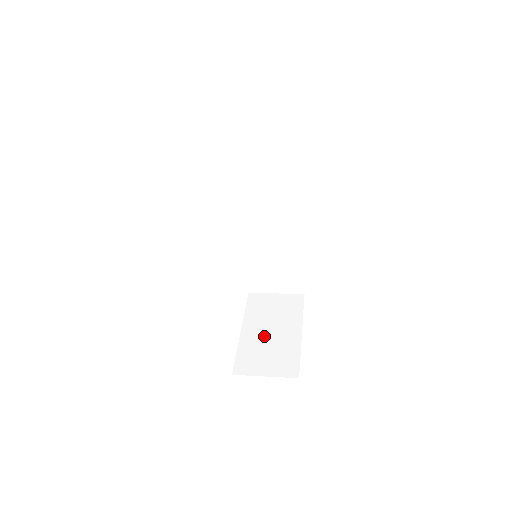
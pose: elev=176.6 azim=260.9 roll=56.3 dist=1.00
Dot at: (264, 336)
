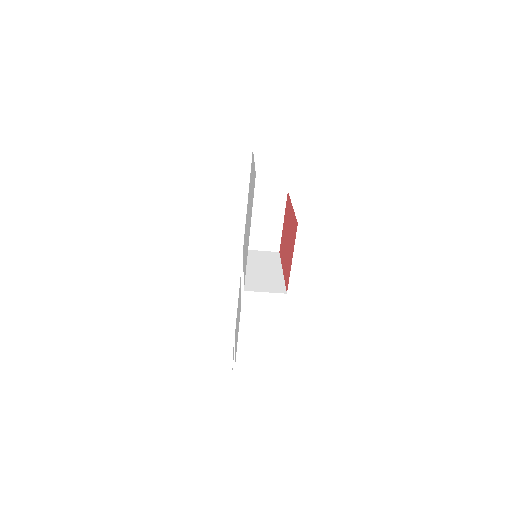
Dot at: occluded
